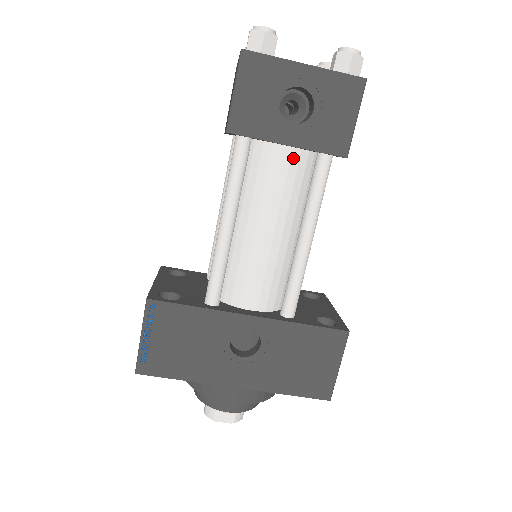
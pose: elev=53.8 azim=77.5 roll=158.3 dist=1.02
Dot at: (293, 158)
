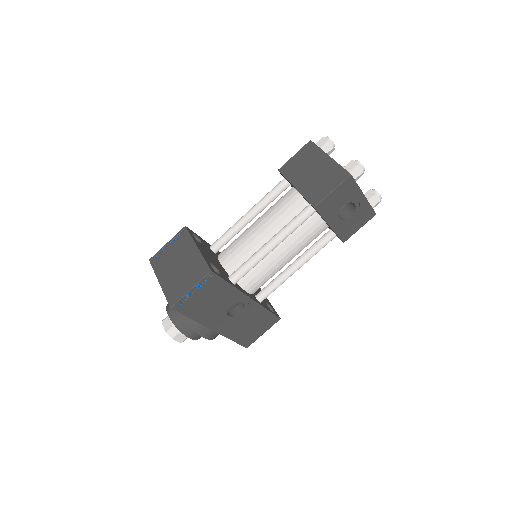
Dot at: (322, 229)
